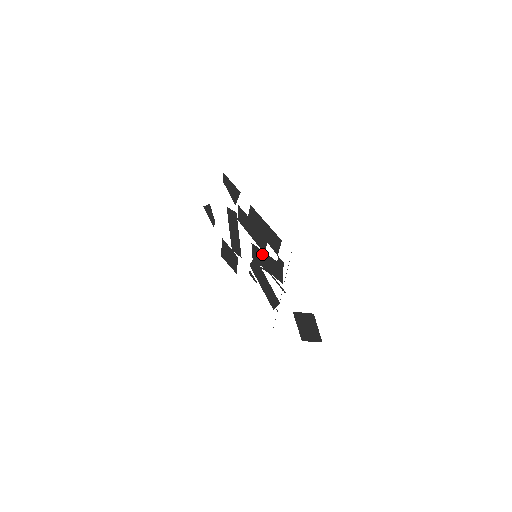
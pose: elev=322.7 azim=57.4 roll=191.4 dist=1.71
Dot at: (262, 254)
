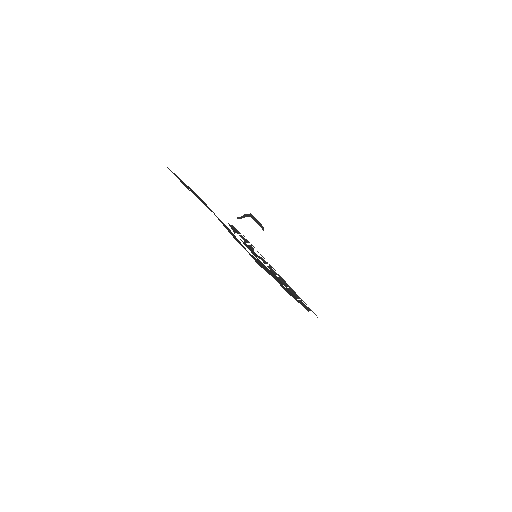
Dot at: occluded
